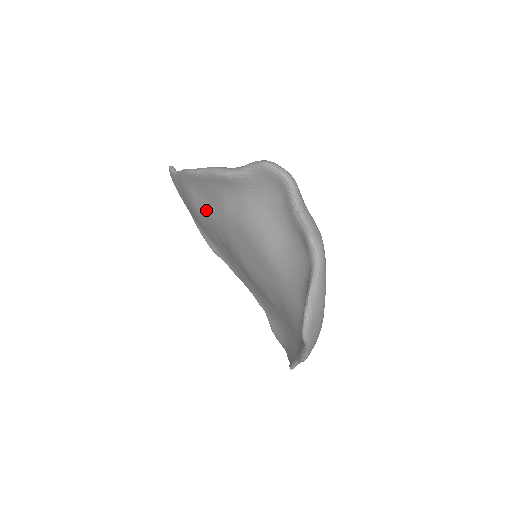
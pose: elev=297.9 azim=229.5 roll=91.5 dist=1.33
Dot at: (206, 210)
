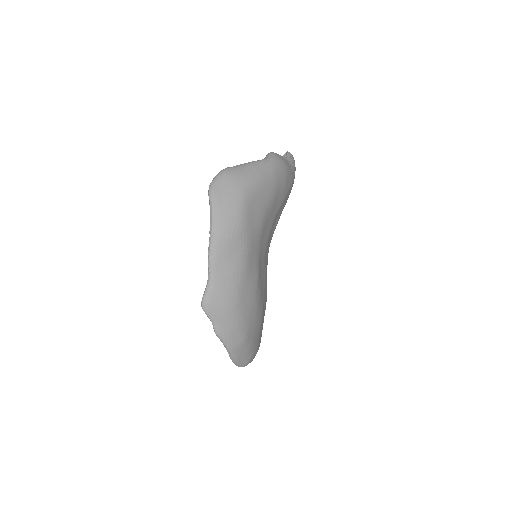
Dot at: occluded
